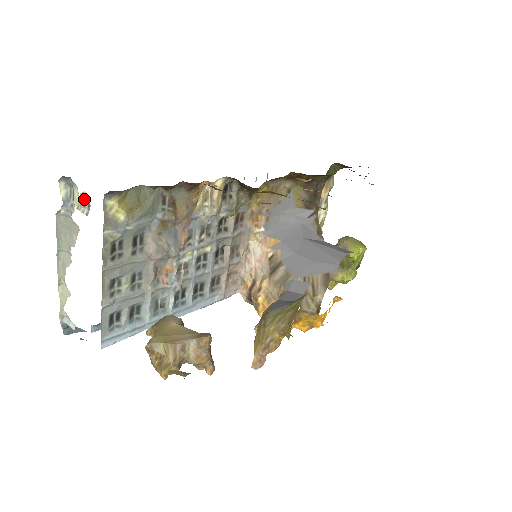
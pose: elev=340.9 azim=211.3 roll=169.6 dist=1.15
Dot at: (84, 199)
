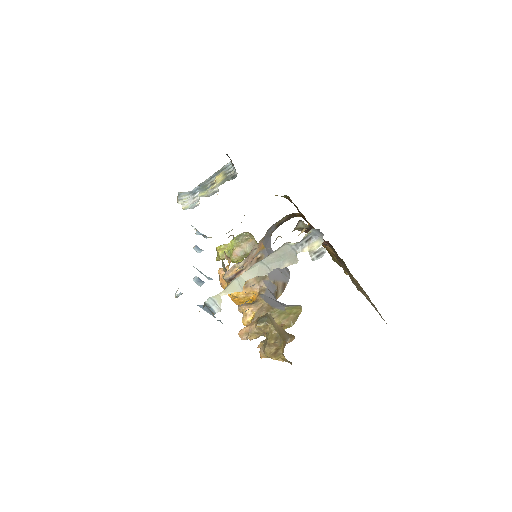
Dot at: (319, 250)
